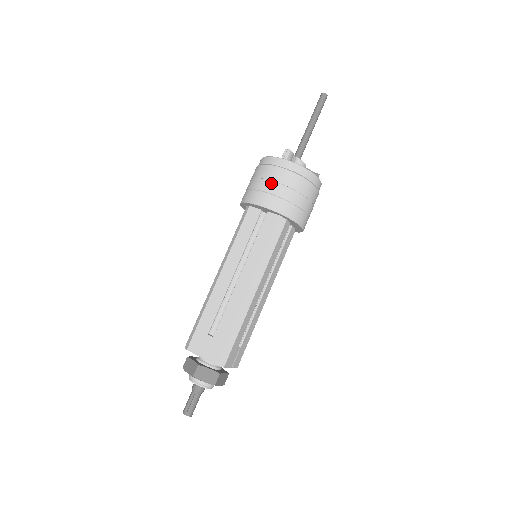
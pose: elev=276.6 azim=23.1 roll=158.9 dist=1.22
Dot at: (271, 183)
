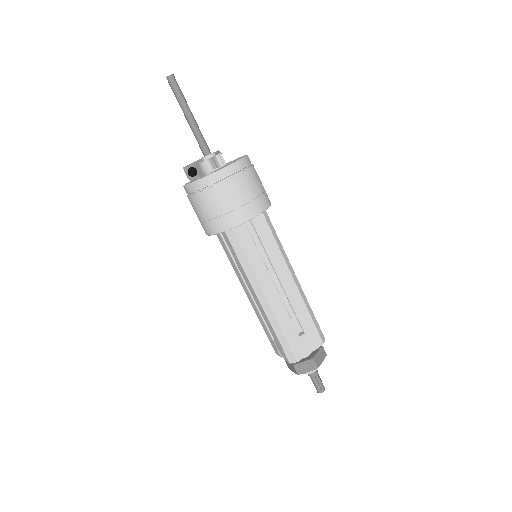
Dot at: (241, 194)
